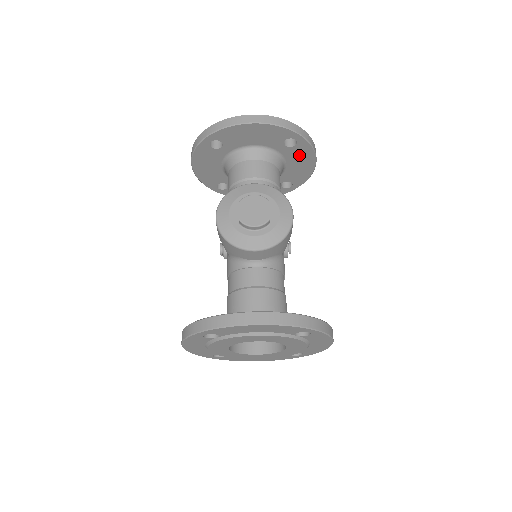
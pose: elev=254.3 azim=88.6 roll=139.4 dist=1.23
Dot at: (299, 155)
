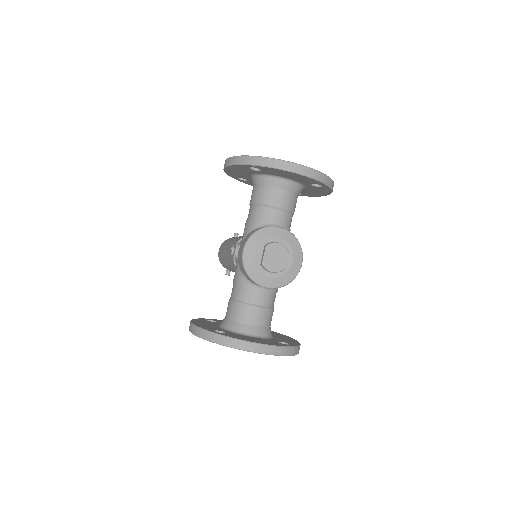
Dot at: (318, 190)
